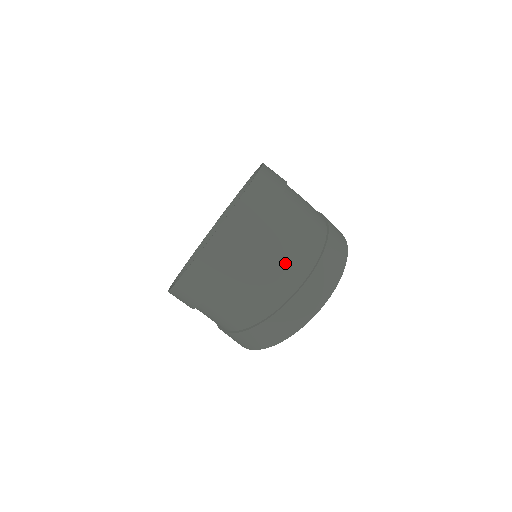
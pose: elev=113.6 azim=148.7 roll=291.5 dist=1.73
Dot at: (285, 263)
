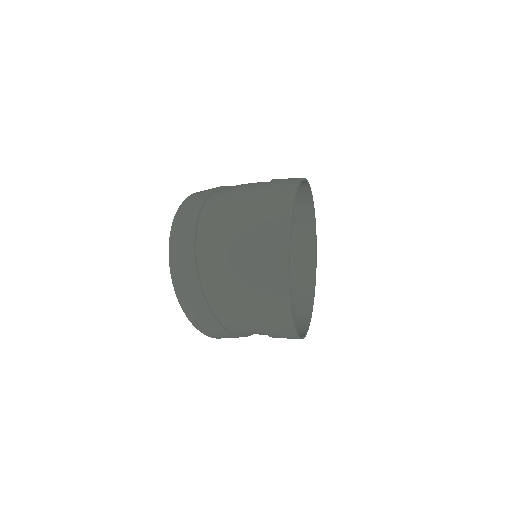
Dot at: (231, 224)
